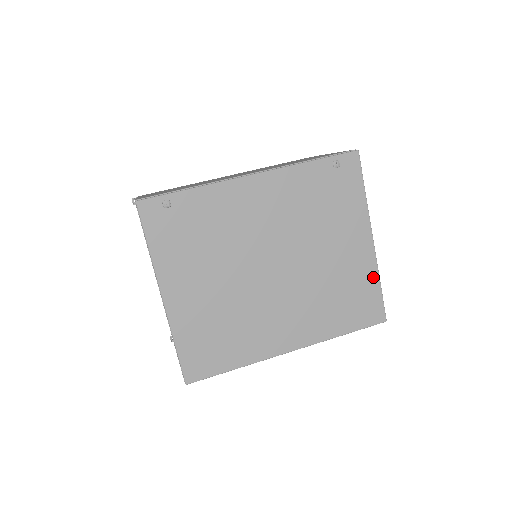
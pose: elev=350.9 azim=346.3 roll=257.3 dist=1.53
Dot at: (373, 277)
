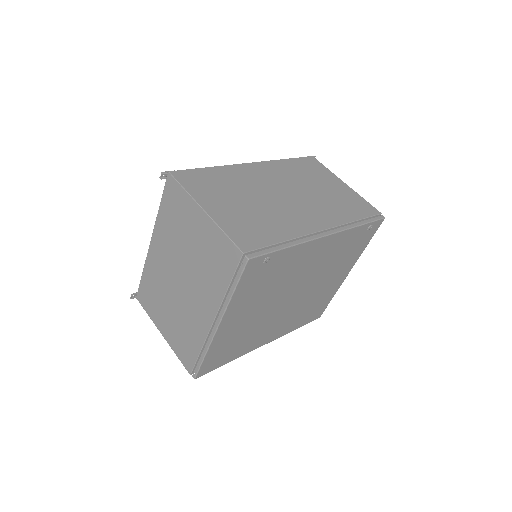
Dot at: (333, 294)
